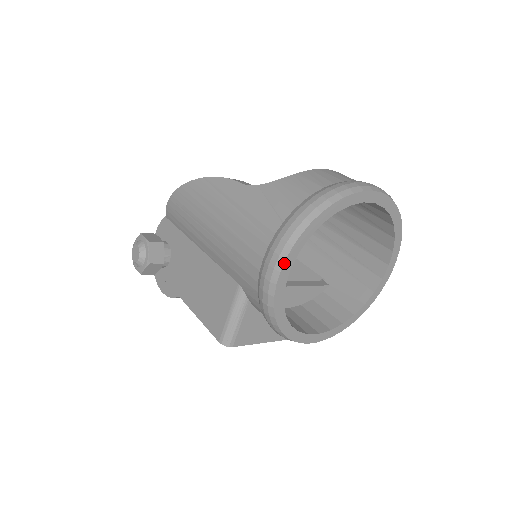
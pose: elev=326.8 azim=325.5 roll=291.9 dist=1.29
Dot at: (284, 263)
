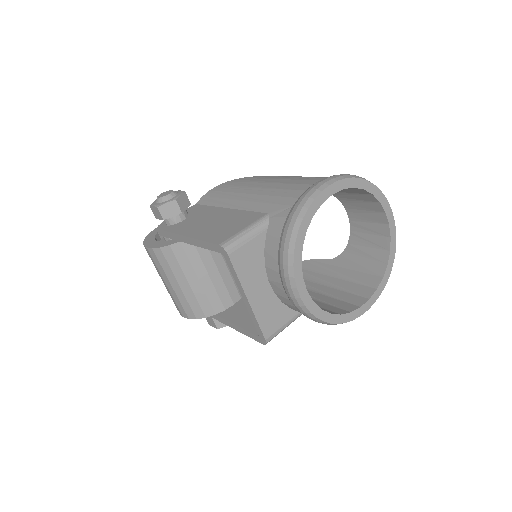
Dot at: (335, 182)
